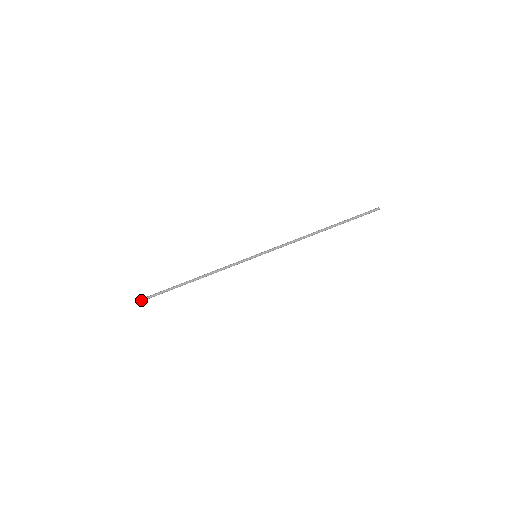
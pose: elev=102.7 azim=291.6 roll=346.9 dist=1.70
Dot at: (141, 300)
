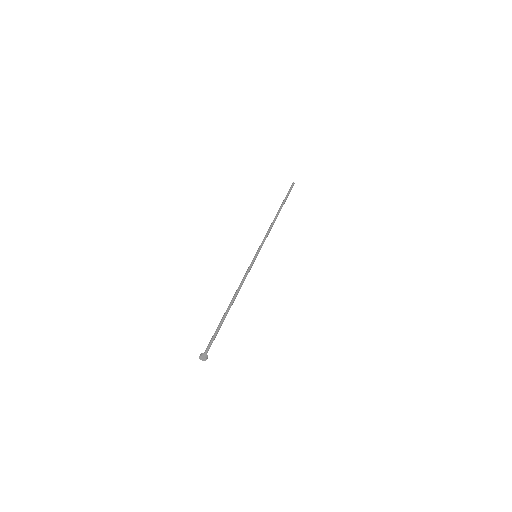
Dot at: (206, 353)
